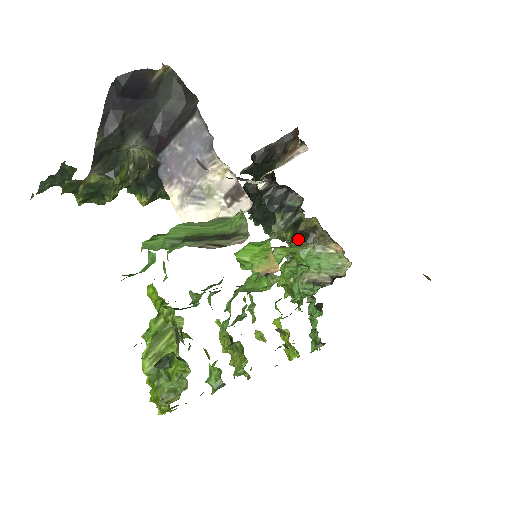
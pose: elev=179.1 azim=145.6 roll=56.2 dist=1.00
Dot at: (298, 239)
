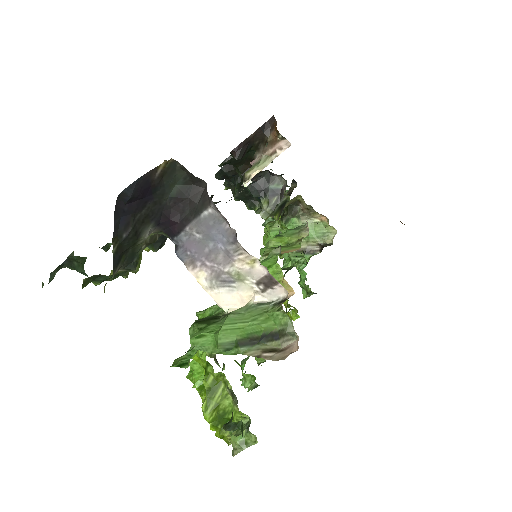
Dot at: occluded
